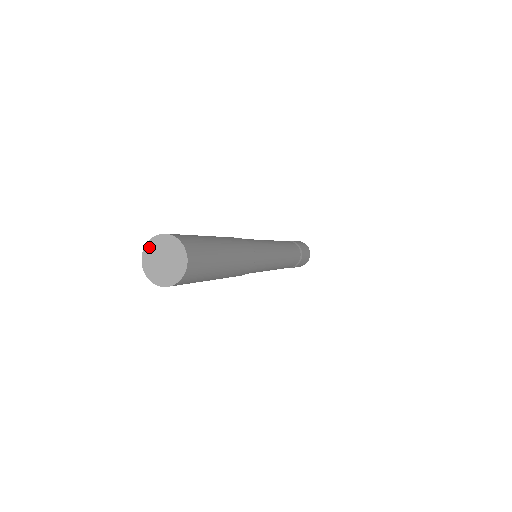
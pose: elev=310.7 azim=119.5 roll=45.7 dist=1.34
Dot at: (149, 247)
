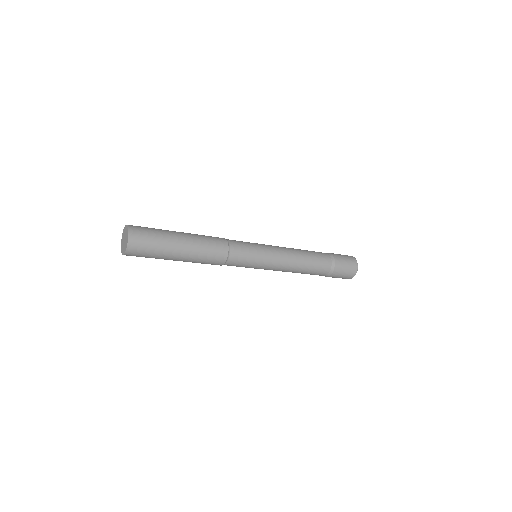
Dot at: (122, 238)
